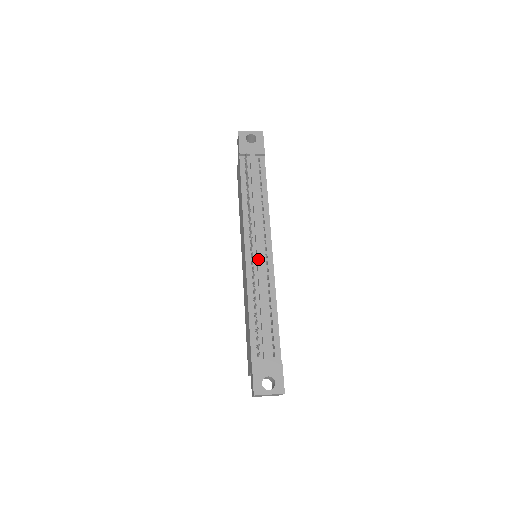
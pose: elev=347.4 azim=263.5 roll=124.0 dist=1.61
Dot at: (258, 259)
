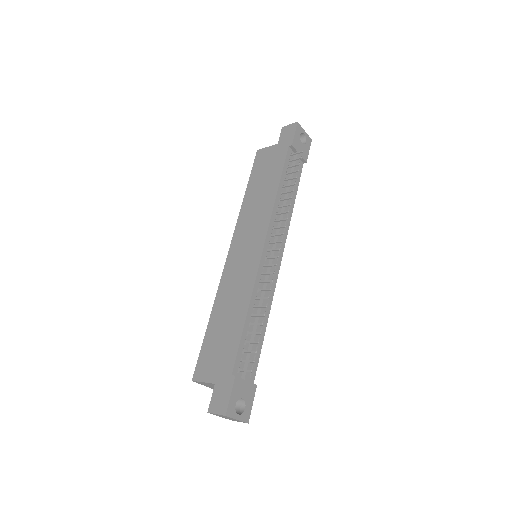
Dot at: occluded
